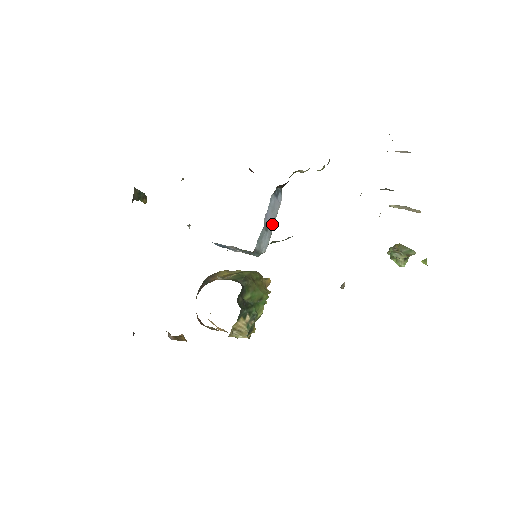
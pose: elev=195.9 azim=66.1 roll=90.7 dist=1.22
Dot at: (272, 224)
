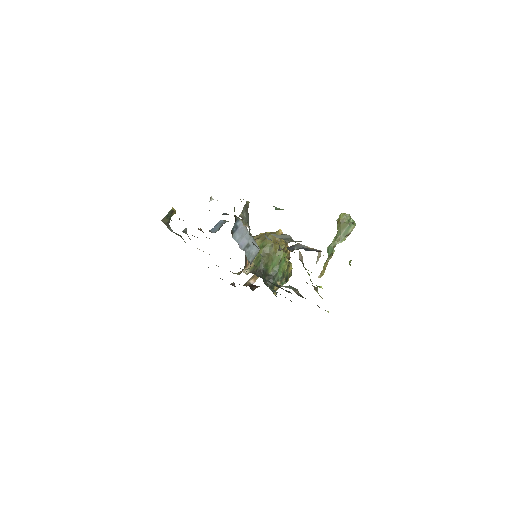
Dot at: (249, 237)
